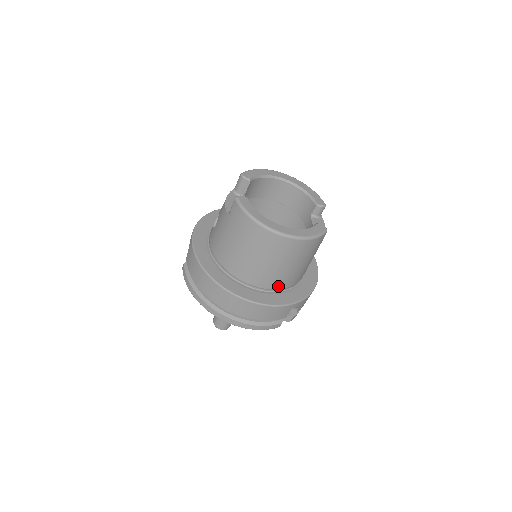
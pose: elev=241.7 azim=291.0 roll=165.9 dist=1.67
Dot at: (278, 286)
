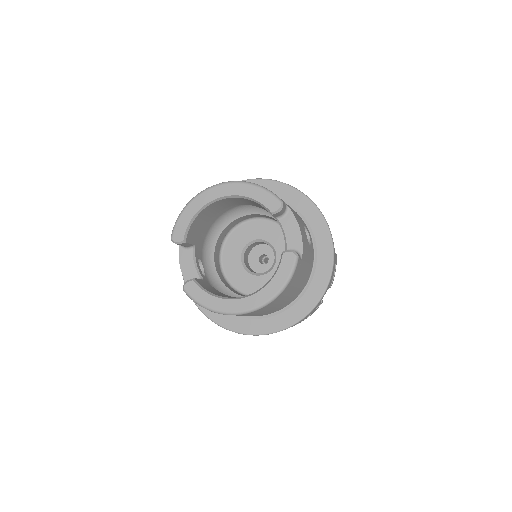
Dot at: (291, 301)
